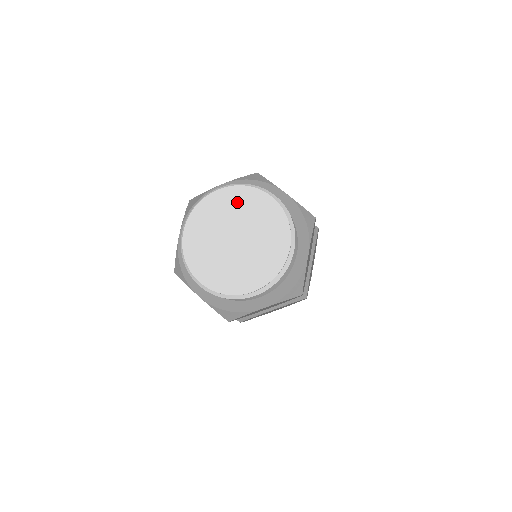
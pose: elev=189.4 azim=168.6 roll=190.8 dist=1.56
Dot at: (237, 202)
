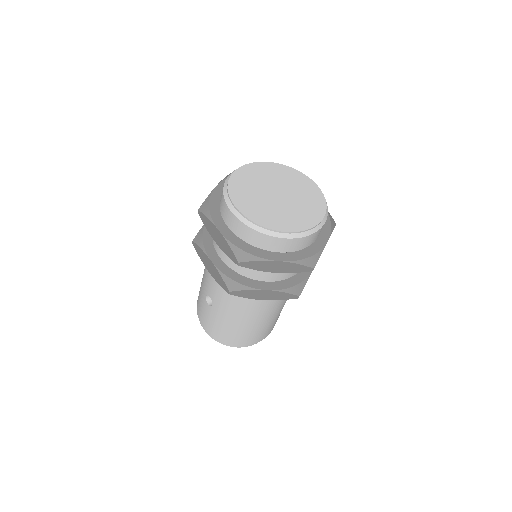
Dot at: (254, 174)
